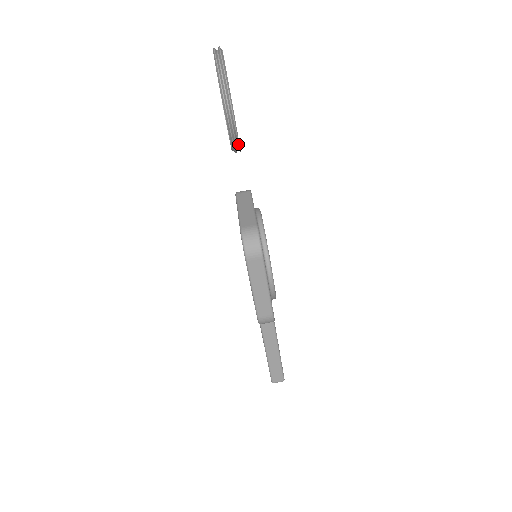
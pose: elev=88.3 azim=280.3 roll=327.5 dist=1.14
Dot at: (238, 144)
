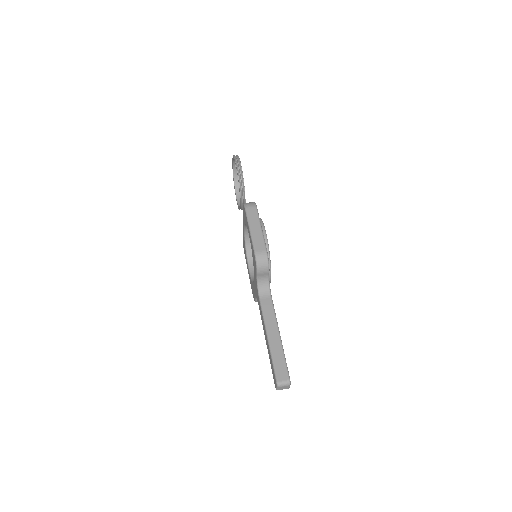
Dot at: (243, 180)
